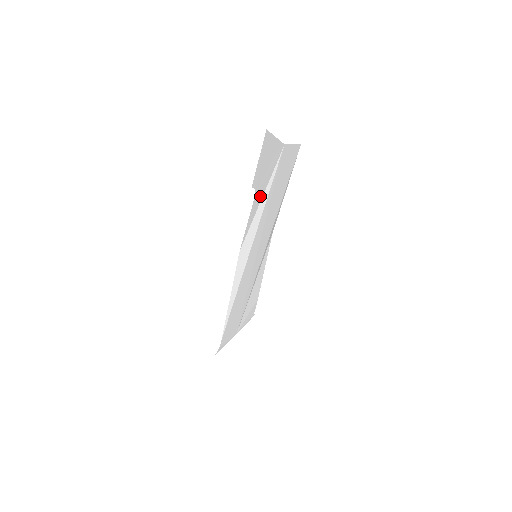
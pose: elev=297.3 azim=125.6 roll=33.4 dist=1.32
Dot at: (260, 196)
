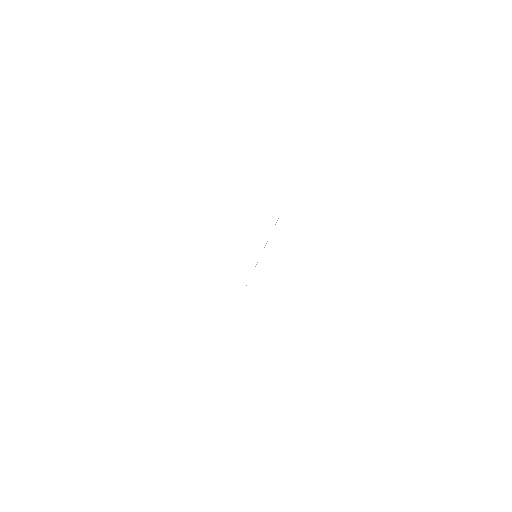
Dot at: occluded
